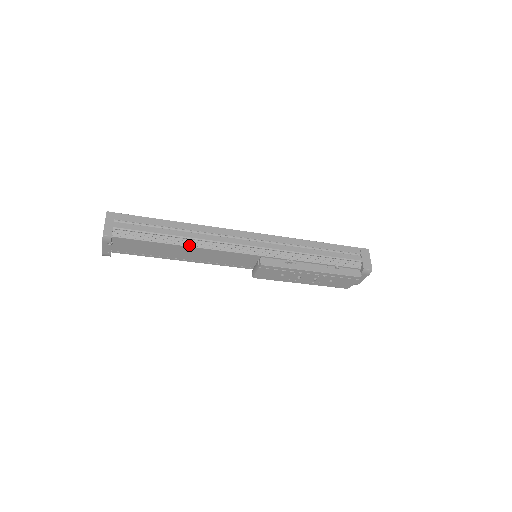
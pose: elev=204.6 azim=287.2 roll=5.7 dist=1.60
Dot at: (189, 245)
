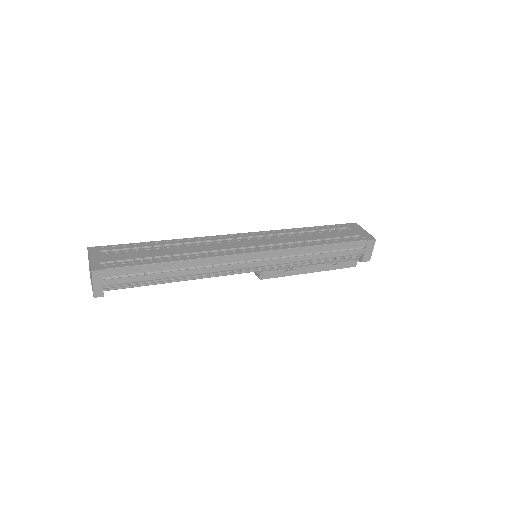
Dot at: (187, 280)
